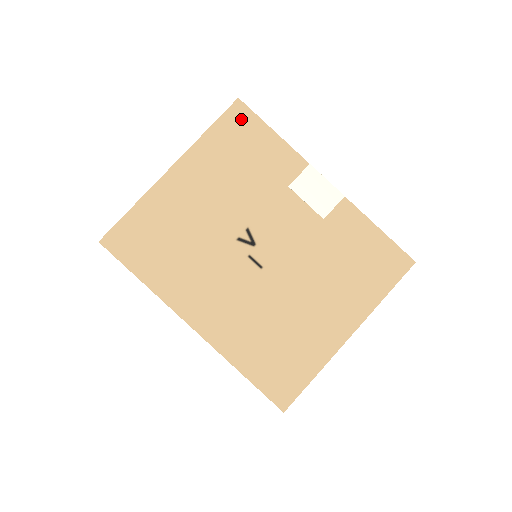
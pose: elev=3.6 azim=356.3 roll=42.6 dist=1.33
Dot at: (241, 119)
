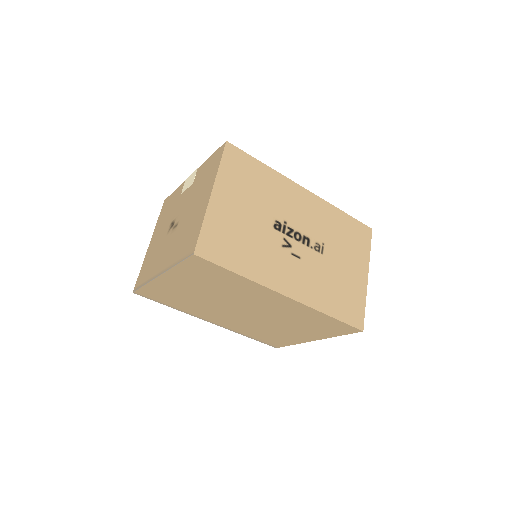
Dot at: (166, 203)
